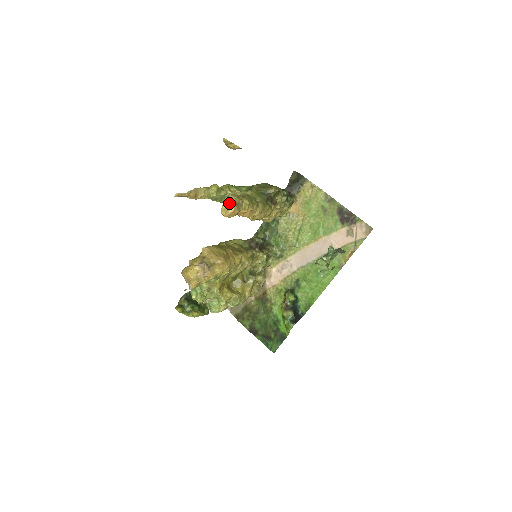
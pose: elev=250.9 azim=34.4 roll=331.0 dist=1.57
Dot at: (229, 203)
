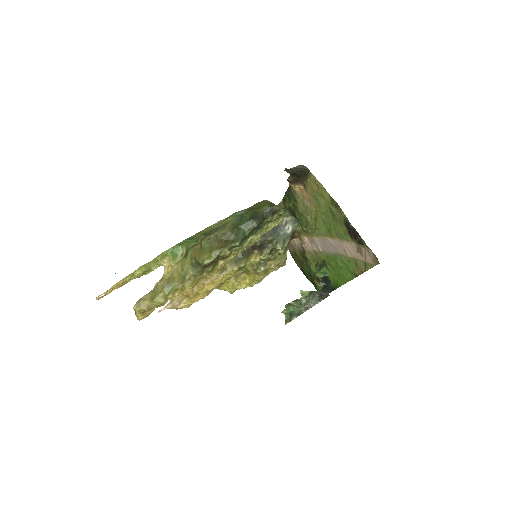
Dot at: (135, 313)
